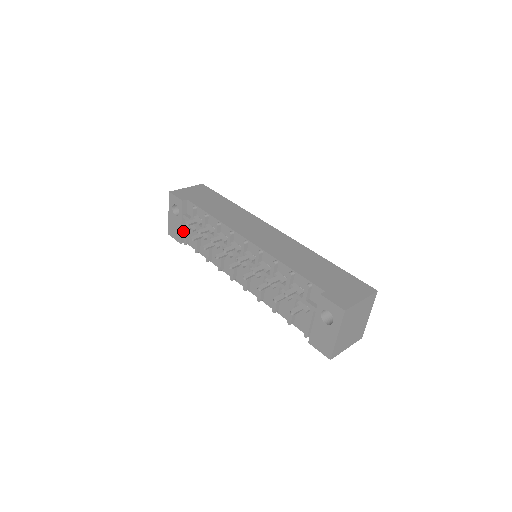
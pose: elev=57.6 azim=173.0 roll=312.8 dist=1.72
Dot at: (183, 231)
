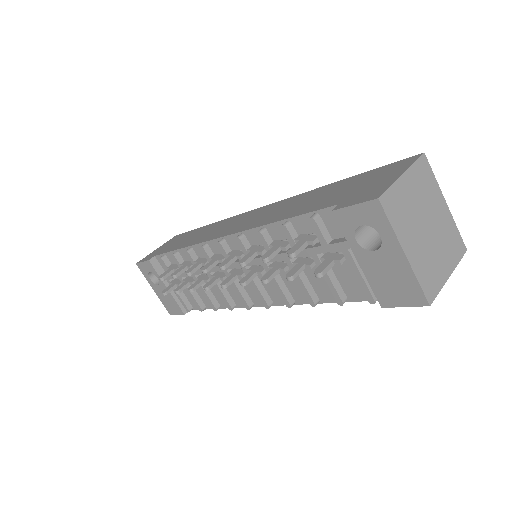
Dot at: (167, 293)
